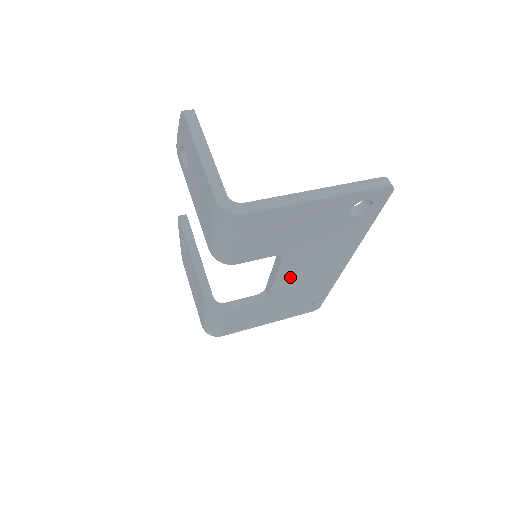
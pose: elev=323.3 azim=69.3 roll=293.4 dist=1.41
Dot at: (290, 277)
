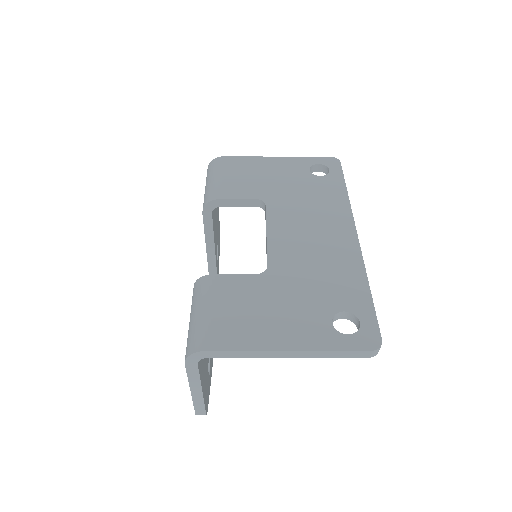
Dot at: (286, 237)
